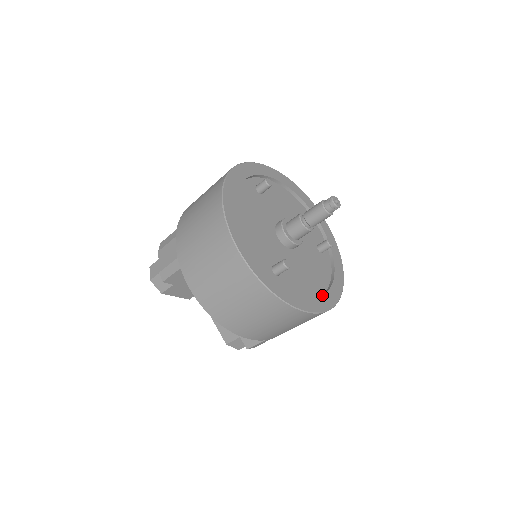
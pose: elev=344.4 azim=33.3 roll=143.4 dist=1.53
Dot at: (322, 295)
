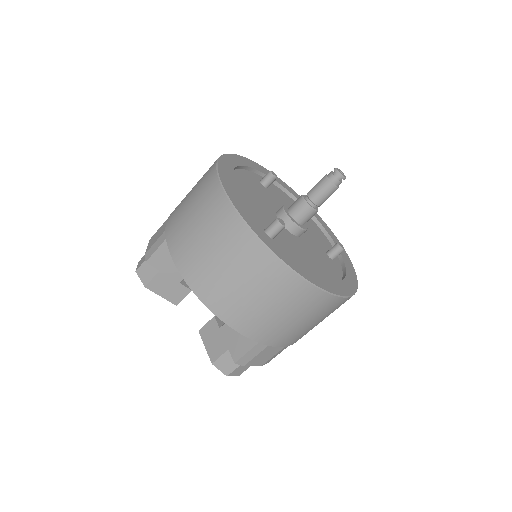
Dot at: (326, 279)
